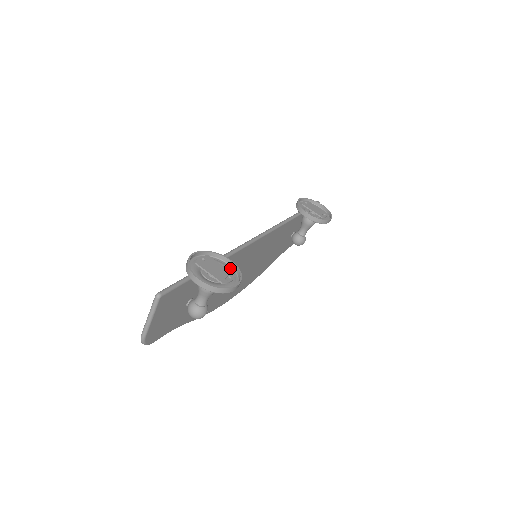
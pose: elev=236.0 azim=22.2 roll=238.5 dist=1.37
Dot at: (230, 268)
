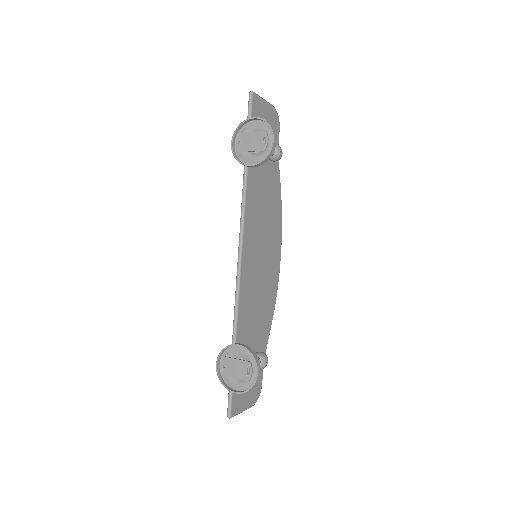
Dot at: (244, 349)
